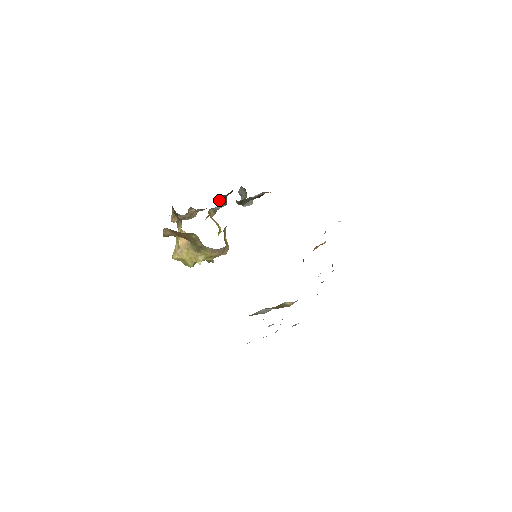
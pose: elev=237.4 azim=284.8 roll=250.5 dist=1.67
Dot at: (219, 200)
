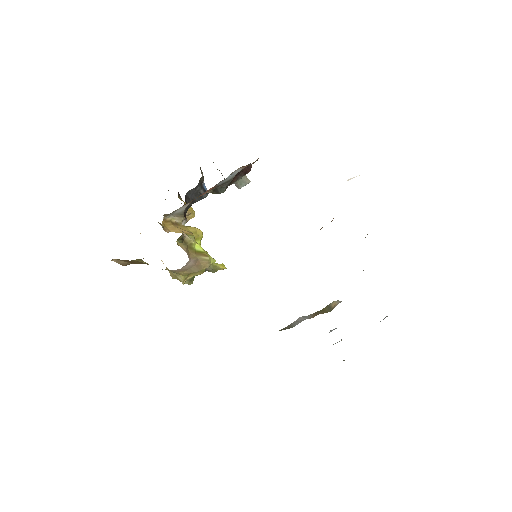
Dot at: (191, 196)
